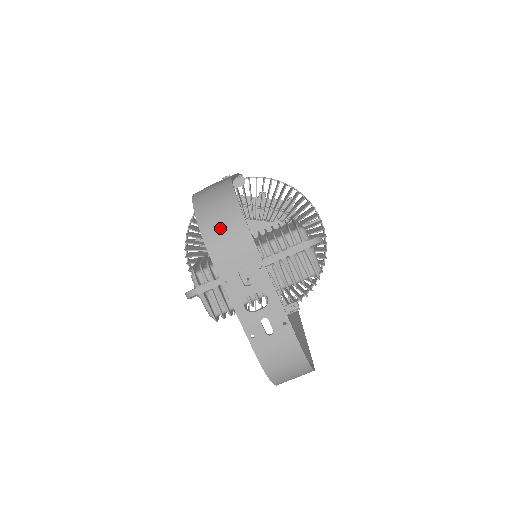
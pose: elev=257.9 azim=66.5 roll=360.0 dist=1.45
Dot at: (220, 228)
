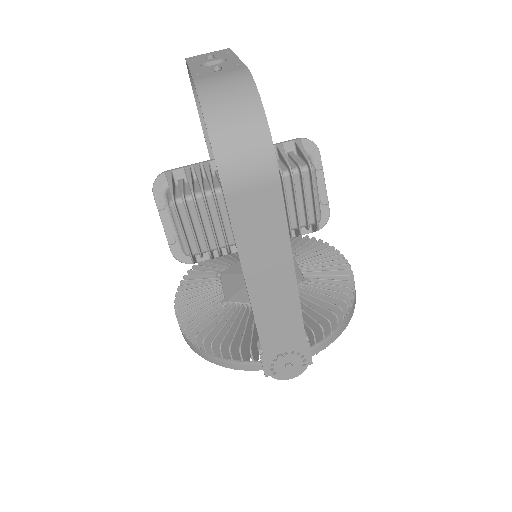
Dot at: occluded
